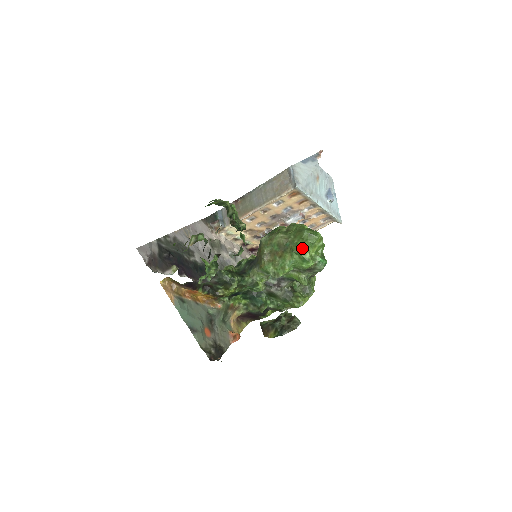
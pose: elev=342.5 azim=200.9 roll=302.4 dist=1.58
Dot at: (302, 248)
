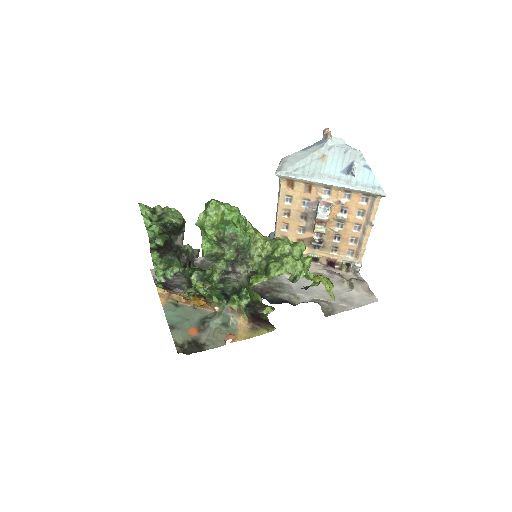
Dot at: (199, 220)
